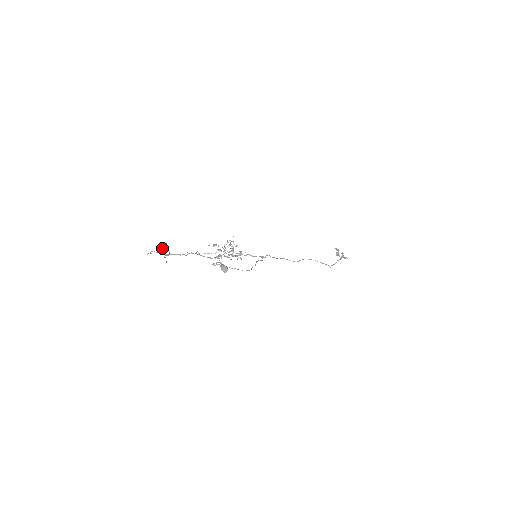
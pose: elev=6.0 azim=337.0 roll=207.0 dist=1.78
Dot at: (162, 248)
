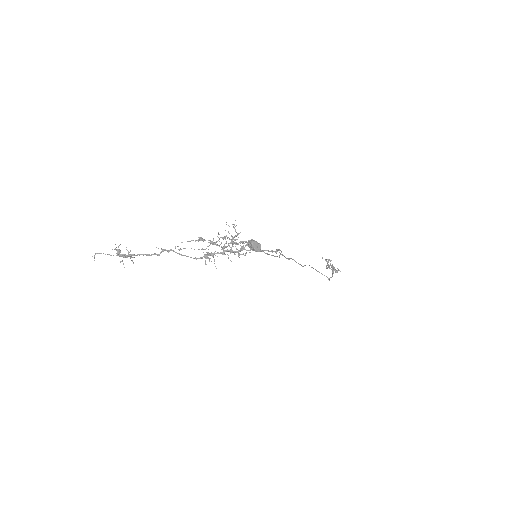
Dot at: occluded
